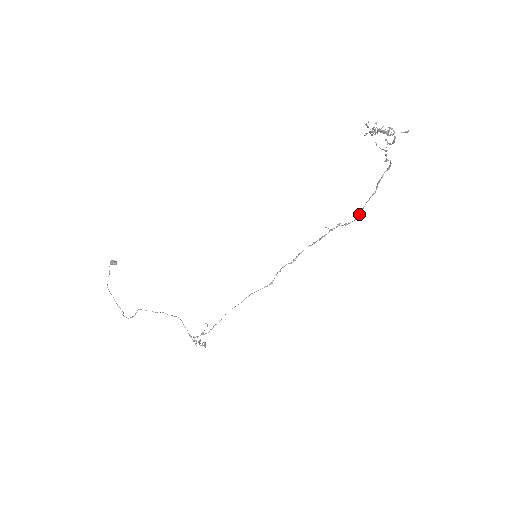
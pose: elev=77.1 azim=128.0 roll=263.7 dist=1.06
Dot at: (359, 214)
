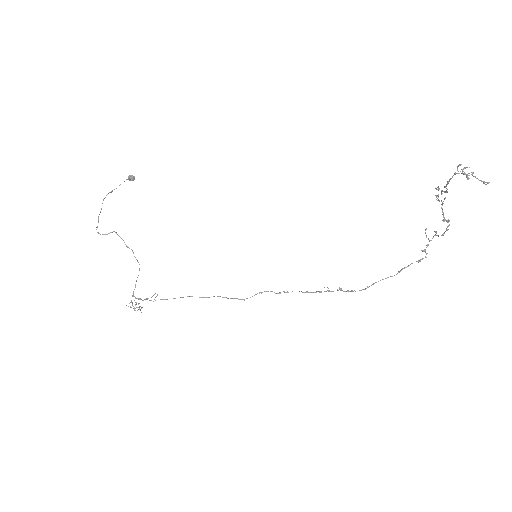
Dot at: (367, 287)
